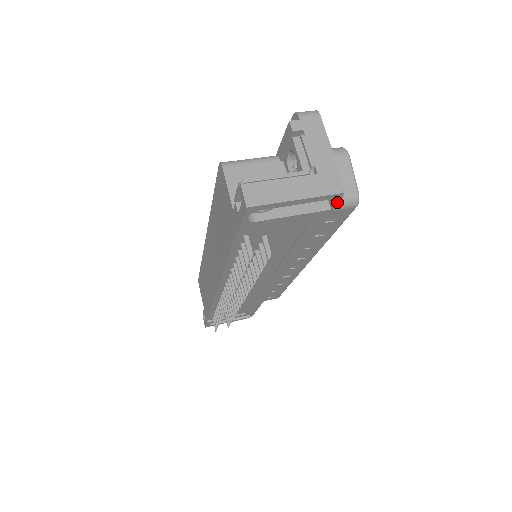
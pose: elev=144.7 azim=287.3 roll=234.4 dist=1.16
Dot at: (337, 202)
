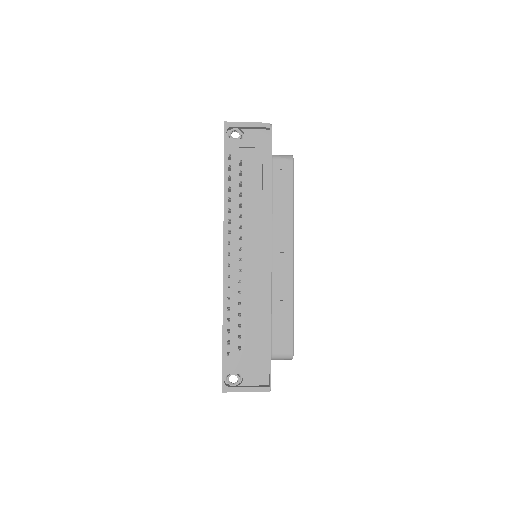
Dot at: (271, 132)
